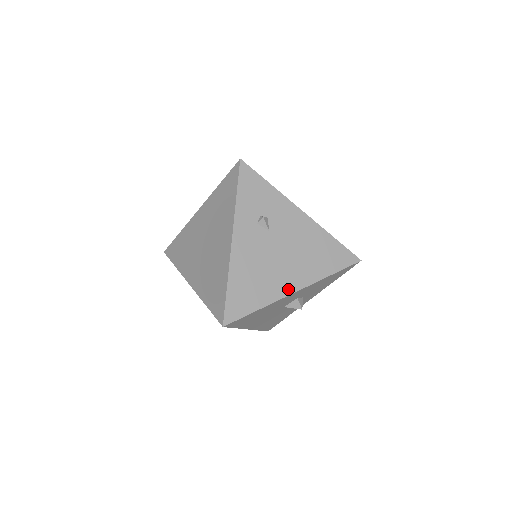
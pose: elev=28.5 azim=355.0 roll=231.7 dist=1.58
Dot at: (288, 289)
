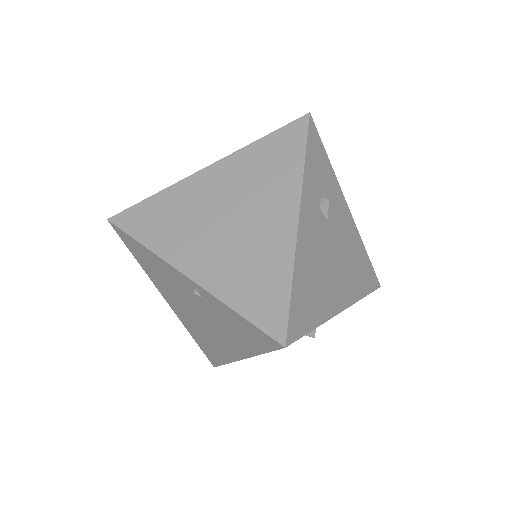
Dot at: (337, 305)
